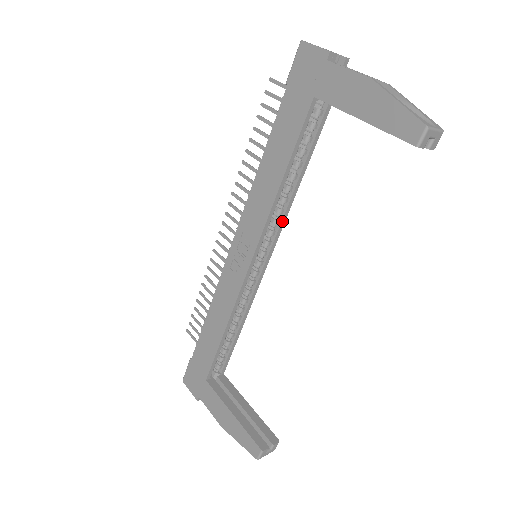
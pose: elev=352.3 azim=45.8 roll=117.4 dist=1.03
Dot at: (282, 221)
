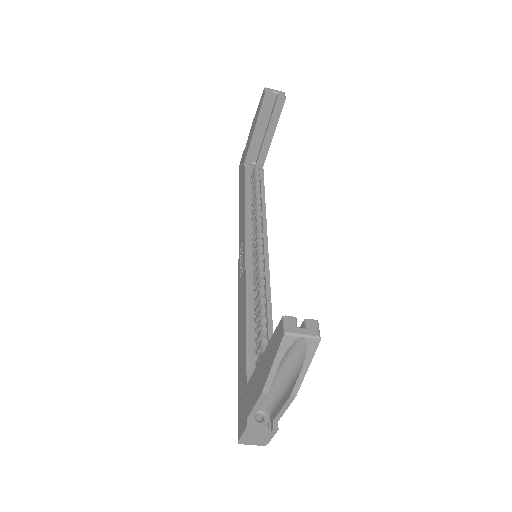
Dot at: (263, 225)
